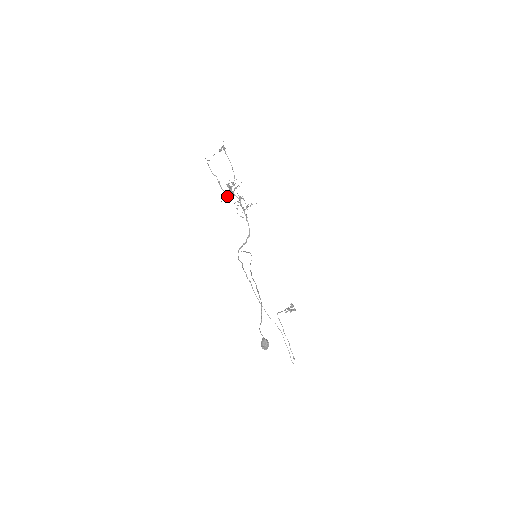
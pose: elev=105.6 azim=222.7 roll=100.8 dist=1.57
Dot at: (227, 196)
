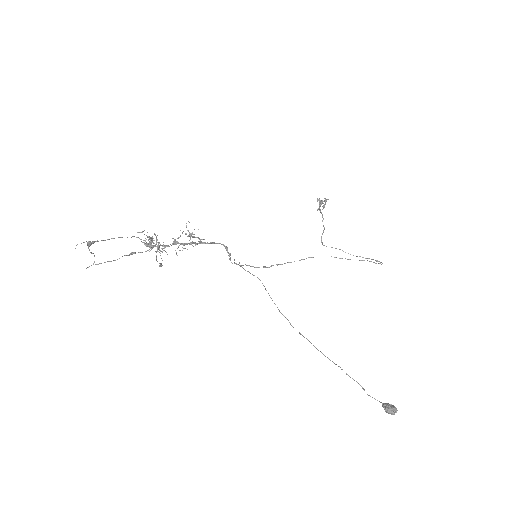
Dot at: occluded
